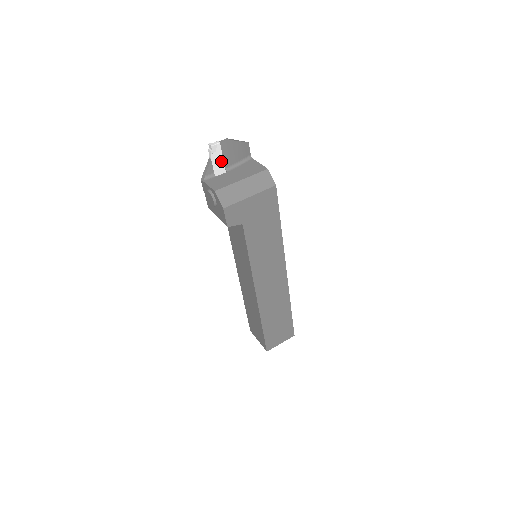
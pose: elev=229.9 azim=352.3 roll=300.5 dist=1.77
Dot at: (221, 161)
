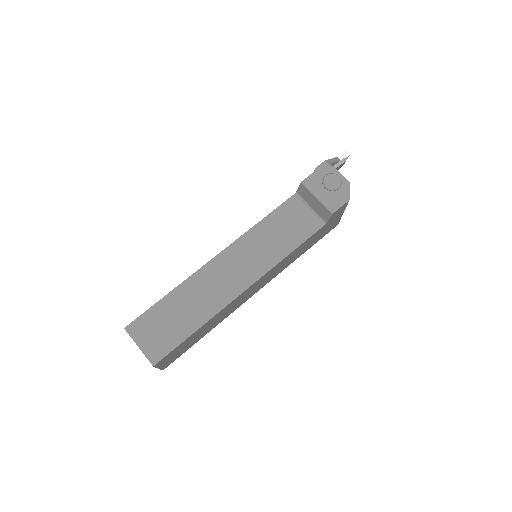
Dot at: occluded
